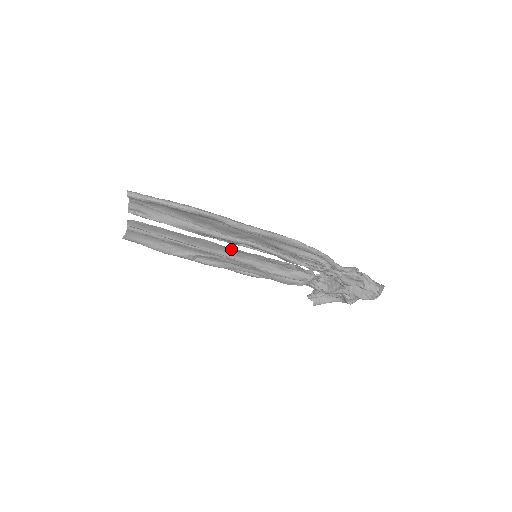
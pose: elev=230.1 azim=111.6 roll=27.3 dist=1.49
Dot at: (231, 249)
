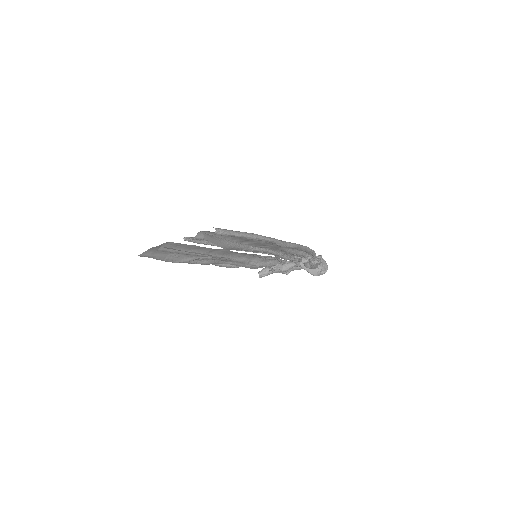
Dot at: (238, 253)
